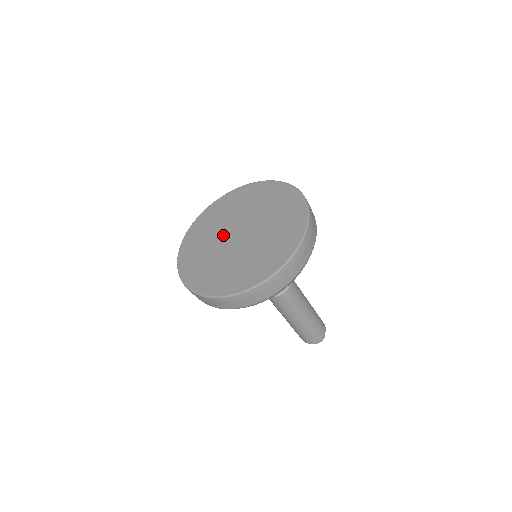
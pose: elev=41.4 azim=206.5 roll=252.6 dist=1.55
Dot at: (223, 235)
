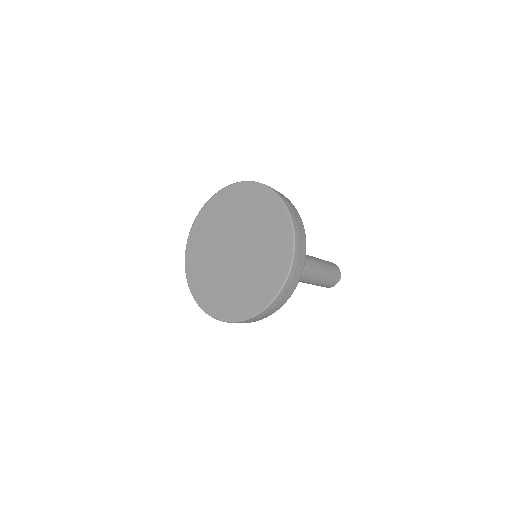
Dot at: (222, 263)
